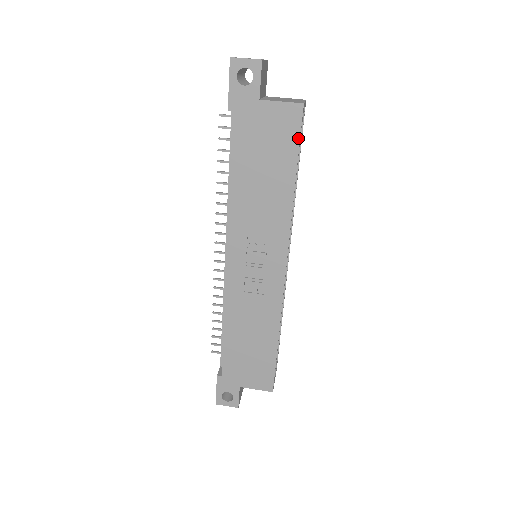
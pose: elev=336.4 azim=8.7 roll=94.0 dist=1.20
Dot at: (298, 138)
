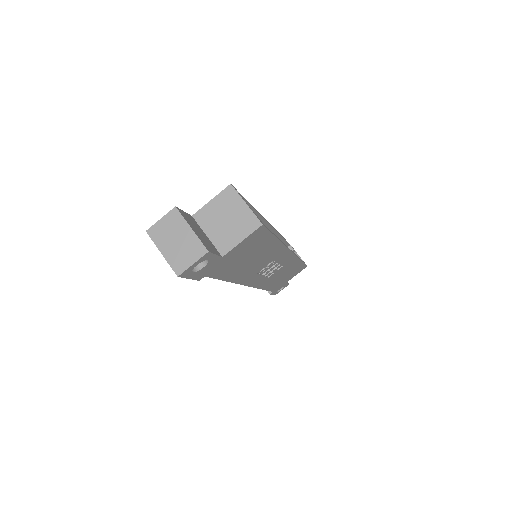
Dot at: (268, 233)
